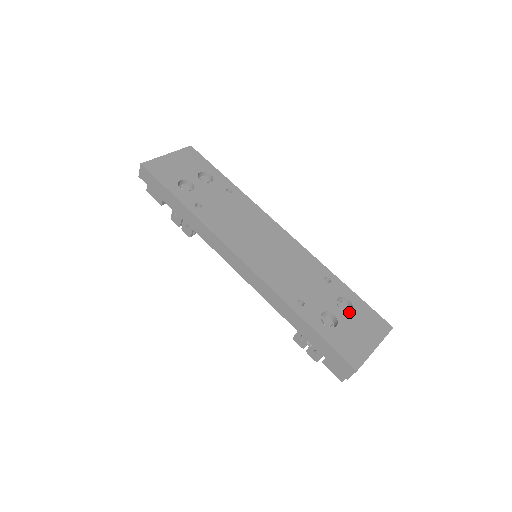
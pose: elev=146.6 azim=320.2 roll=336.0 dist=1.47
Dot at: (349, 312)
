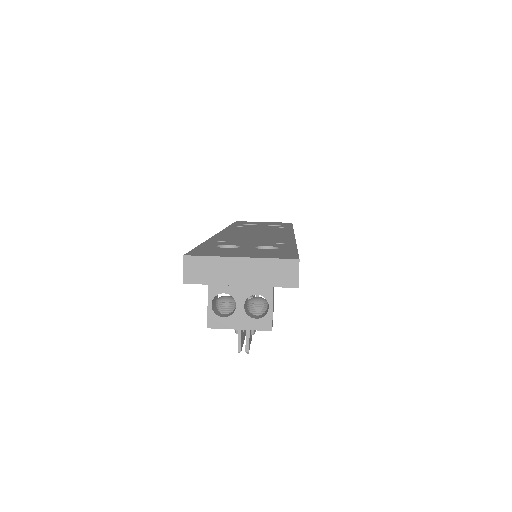
Dot at: (261, 249)
